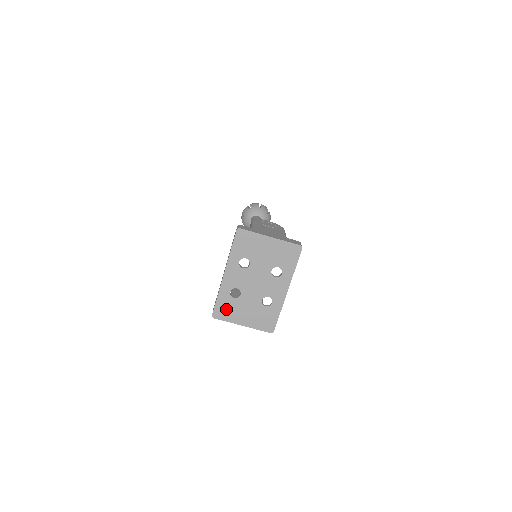
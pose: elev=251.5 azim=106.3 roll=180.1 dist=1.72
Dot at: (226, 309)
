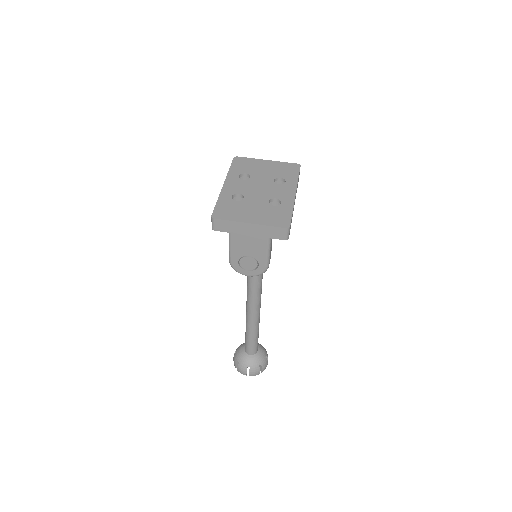
Dot at: (228, 210)
